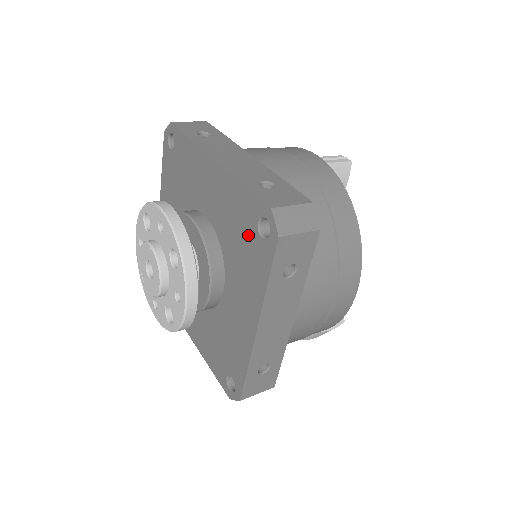
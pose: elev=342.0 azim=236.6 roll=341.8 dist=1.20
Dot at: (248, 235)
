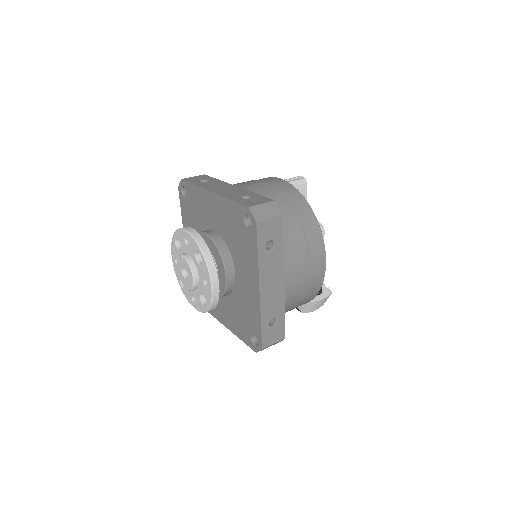
Dot at: (241, 230)
